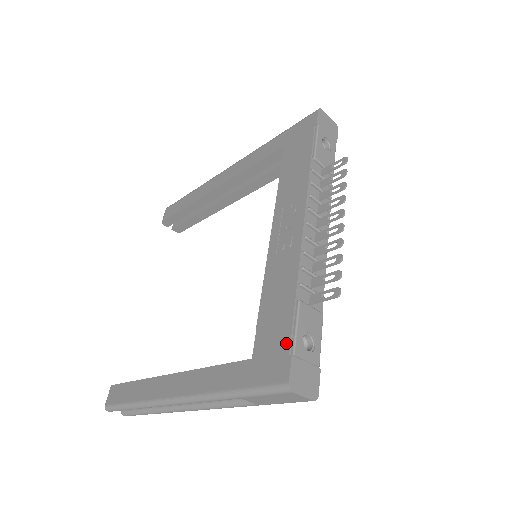
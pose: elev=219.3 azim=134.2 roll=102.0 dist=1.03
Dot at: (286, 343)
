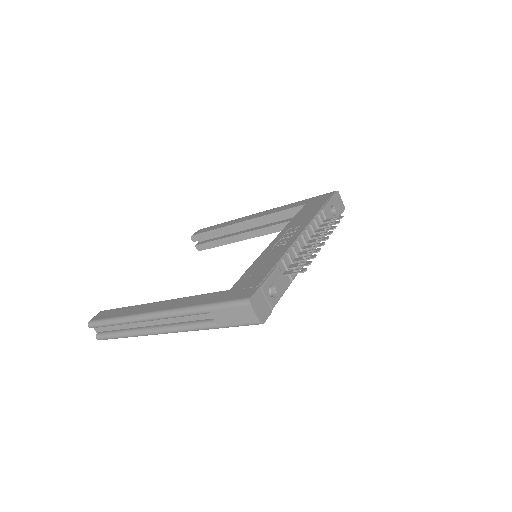
Dot at: (259, 281)
